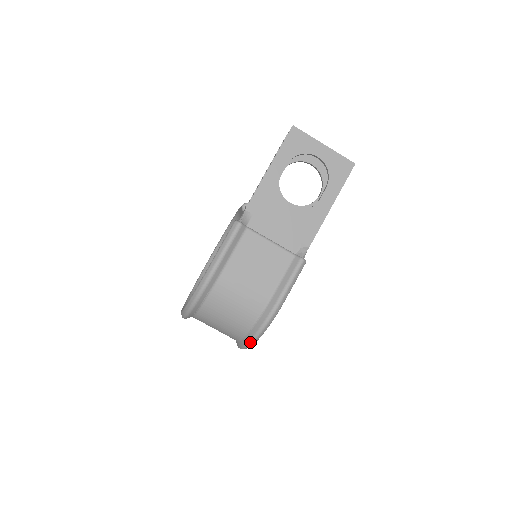
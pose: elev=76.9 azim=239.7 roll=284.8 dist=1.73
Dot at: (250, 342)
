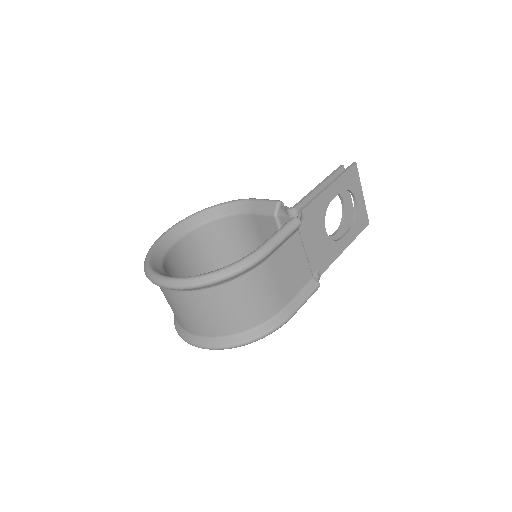
Dot at: (235, 345)
